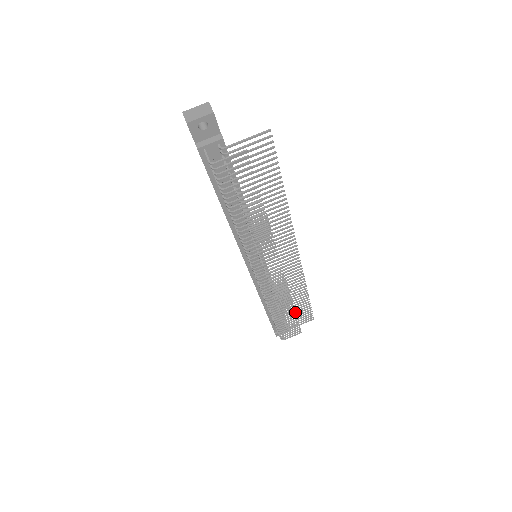
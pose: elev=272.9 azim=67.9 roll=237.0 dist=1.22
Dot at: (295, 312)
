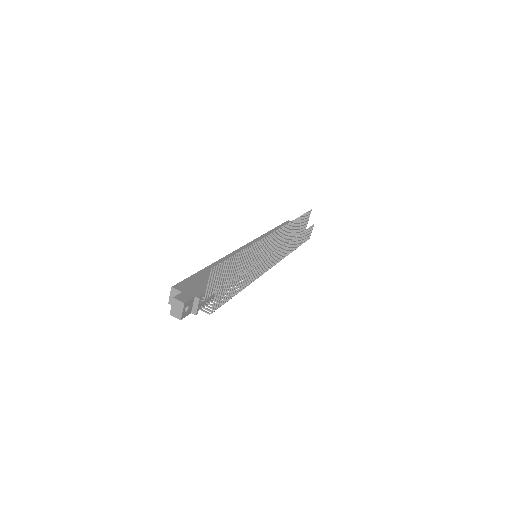
Dot at: (300, 227)
